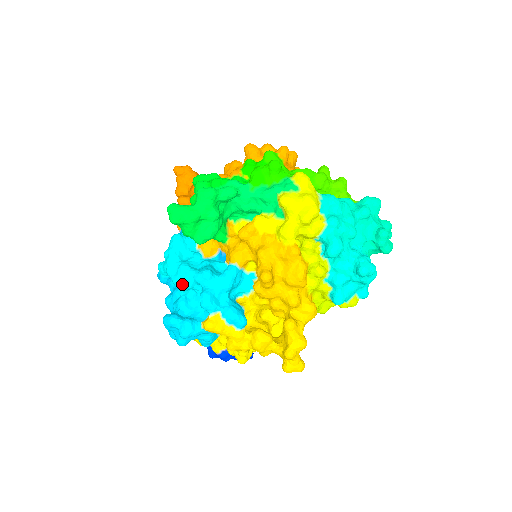
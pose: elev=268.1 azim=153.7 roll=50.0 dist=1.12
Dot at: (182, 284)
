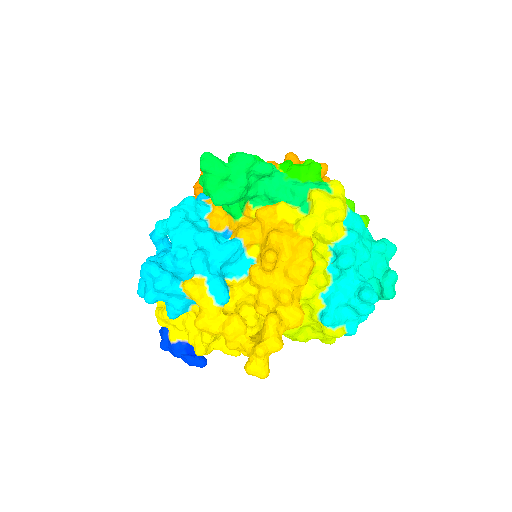
Dot at: (179, 238)
